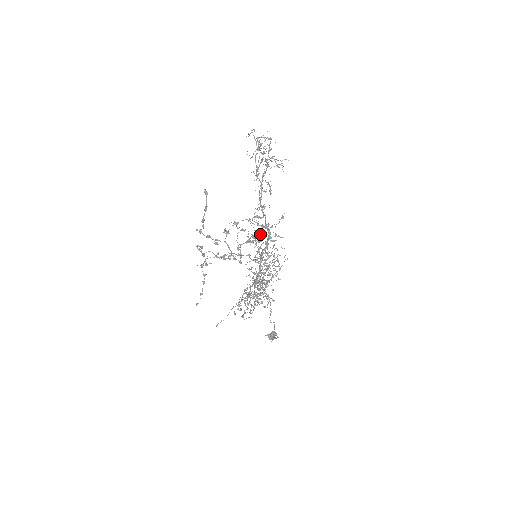
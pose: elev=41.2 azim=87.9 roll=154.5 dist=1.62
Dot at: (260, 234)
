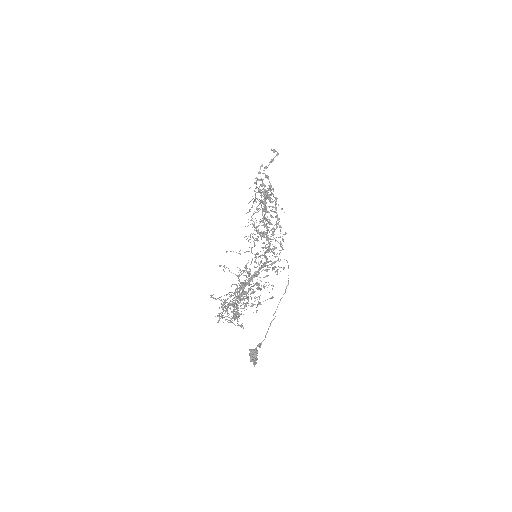
Dot at: occluded
